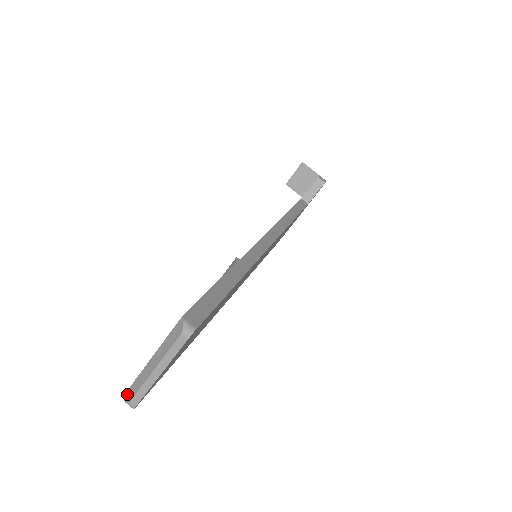
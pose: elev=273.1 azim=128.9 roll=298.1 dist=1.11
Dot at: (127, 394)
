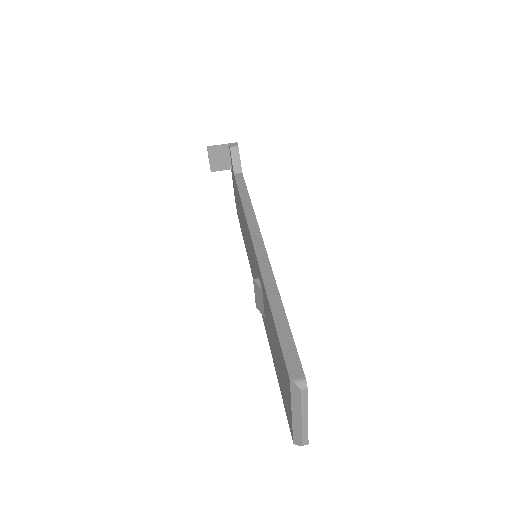
Dot at: (295, 441)
